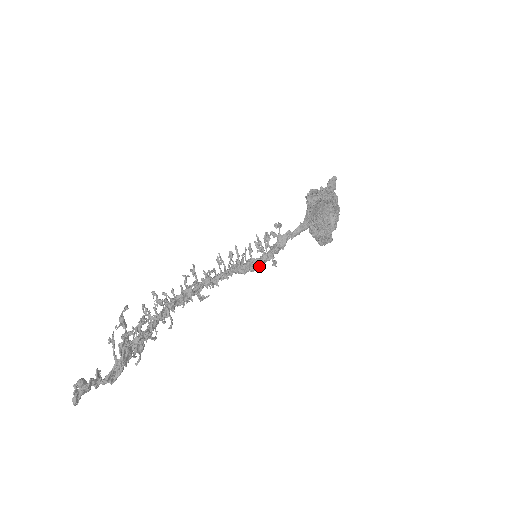
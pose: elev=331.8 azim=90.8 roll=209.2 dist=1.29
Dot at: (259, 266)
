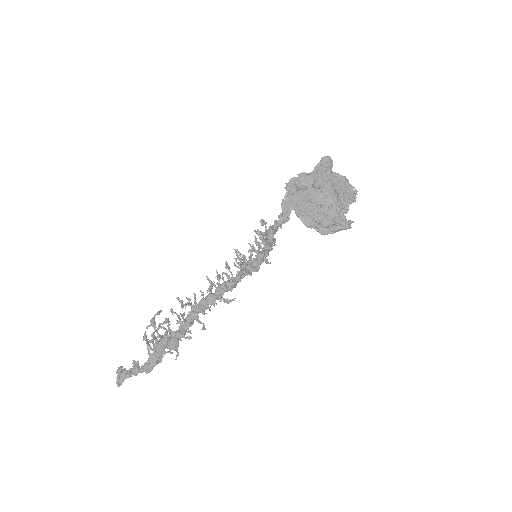
Dot at: (259, 265)
